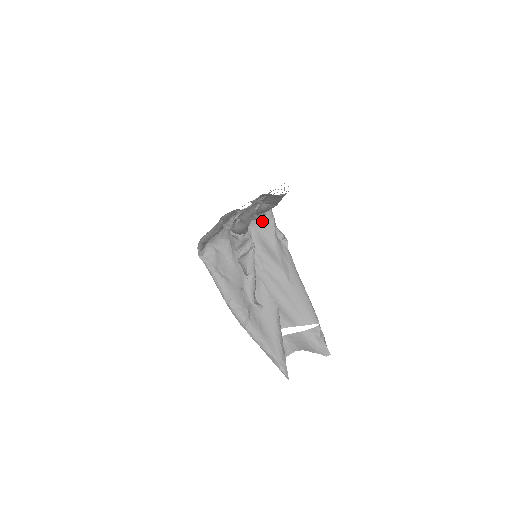
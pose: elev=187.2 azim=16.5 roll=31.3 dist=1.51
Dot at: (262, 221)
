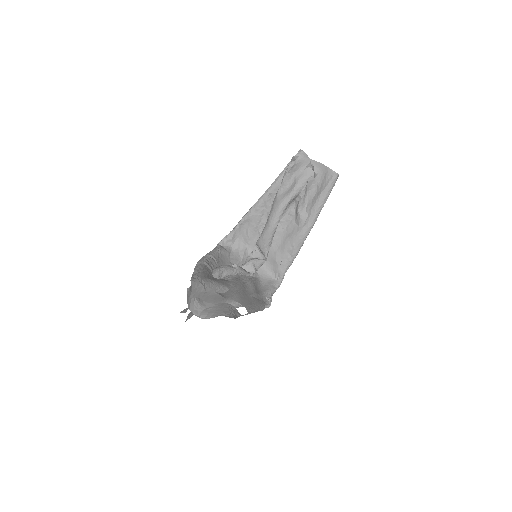
Dot at: (269, 281)
